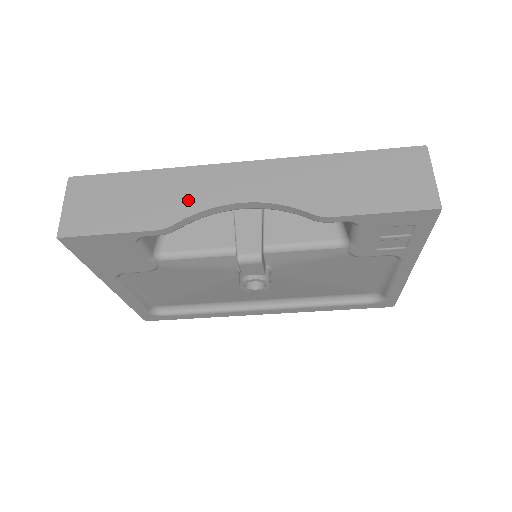
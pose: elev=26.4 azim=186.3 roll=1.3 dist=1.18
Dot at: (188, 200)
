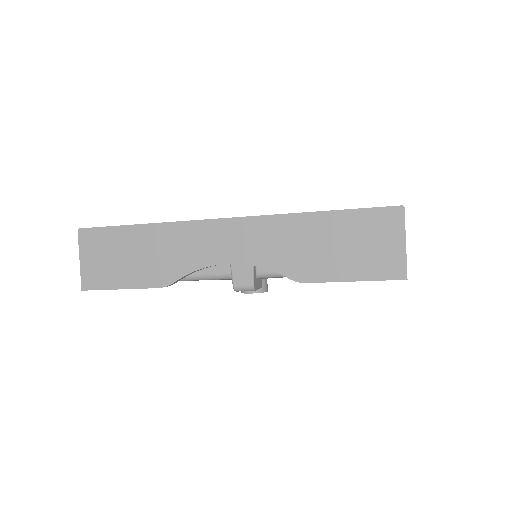
Dot at: (182, 259)
